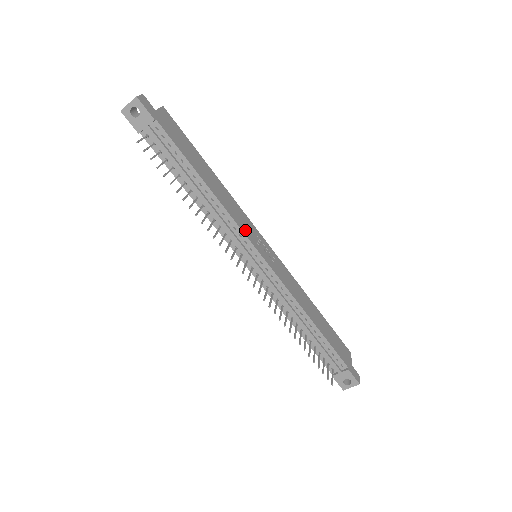
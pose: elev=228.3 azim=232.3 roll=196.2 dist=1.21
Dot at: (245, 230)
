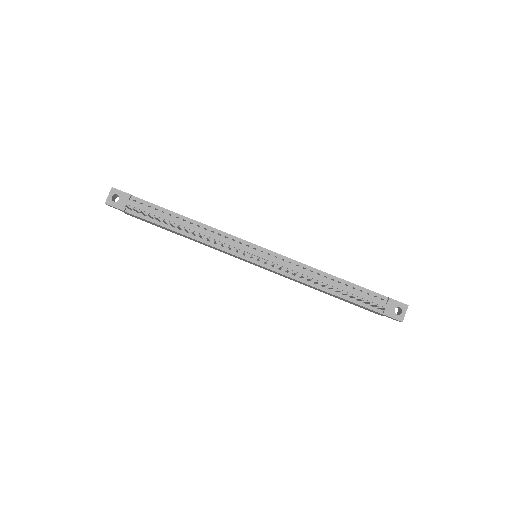
Dot at: (235, 237)
